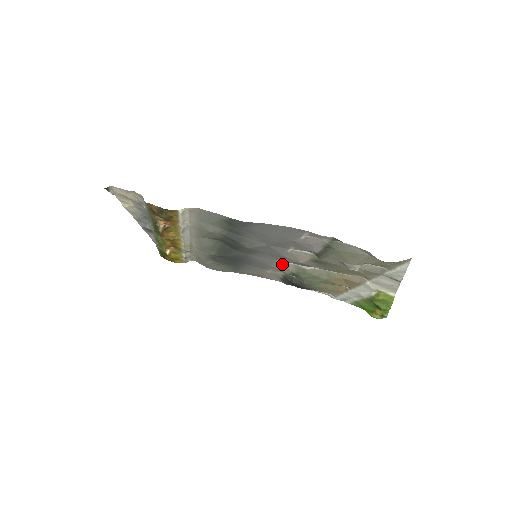
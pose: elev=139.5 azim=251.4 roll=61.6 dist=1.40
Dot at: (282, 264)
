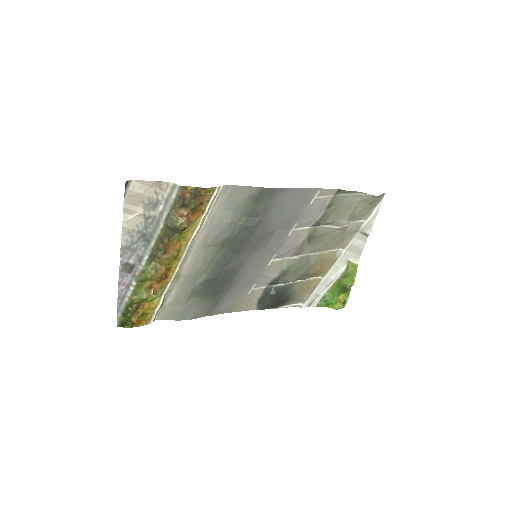
Dot at: (274, 263)
